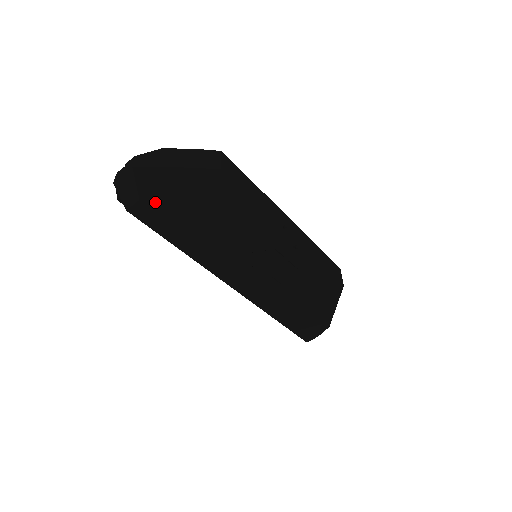
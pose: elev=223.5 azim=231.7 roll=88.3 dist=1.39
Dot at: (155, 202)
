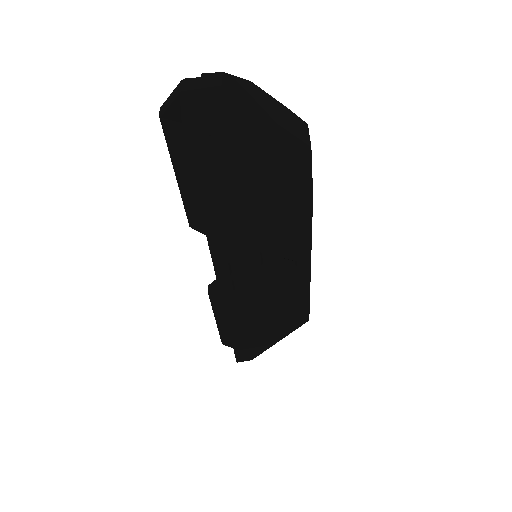
Dot at: (227, 148)
